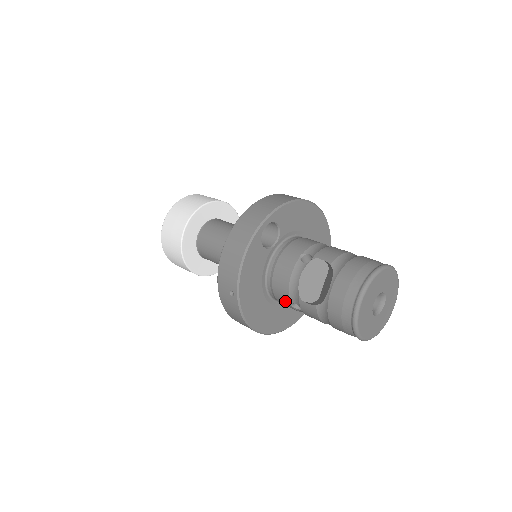
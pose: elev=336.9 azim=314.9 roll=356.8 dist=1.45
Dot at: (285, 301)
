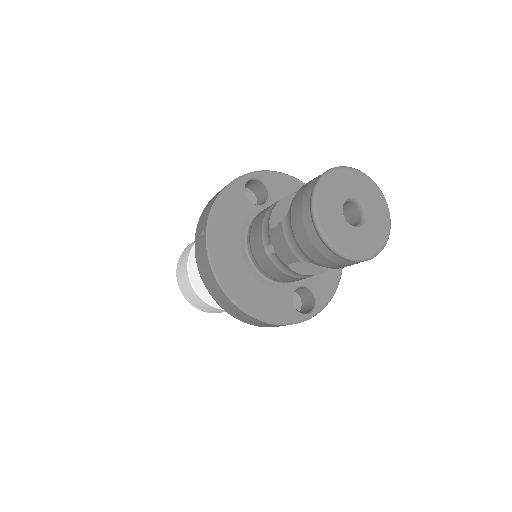
Dot at: (260, 249)
